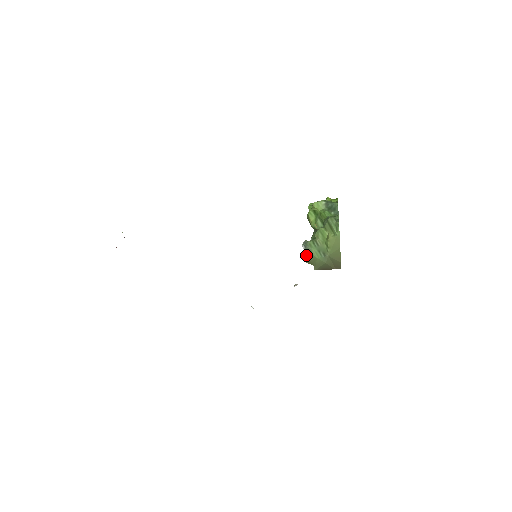
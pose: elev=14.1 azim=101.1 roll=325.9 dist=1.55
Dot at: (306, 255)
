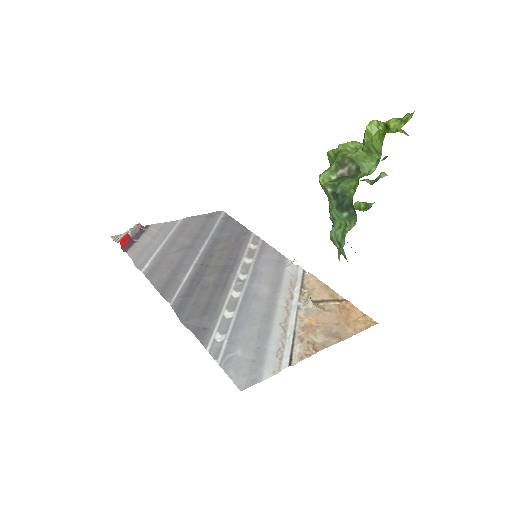
Dot at: occluded
